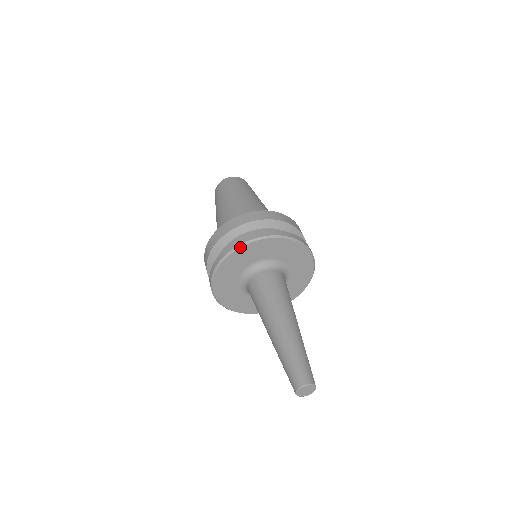
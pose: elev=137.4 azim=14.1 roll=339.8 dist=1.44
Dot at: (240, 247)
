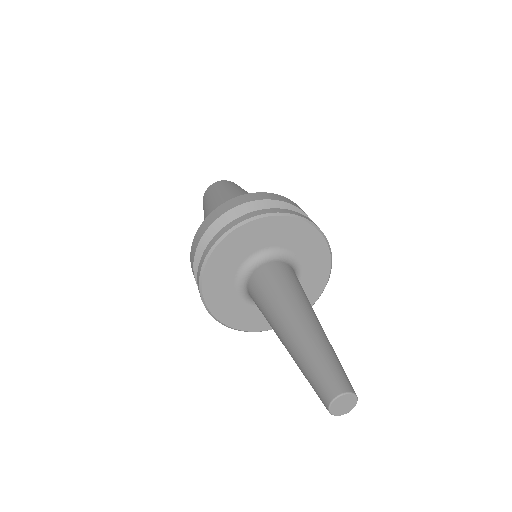
Dot at: (203, 271)
